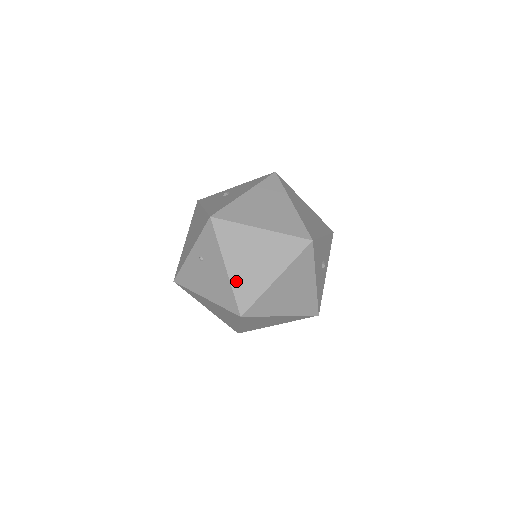
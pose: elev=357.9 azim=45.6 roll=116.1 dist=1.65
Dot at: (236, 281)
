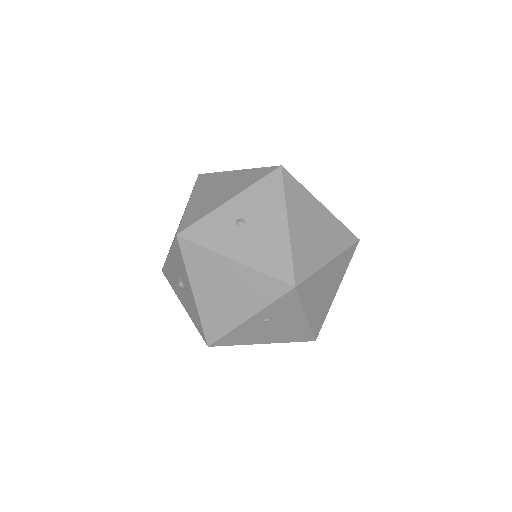
Dot at: (313, 320)
